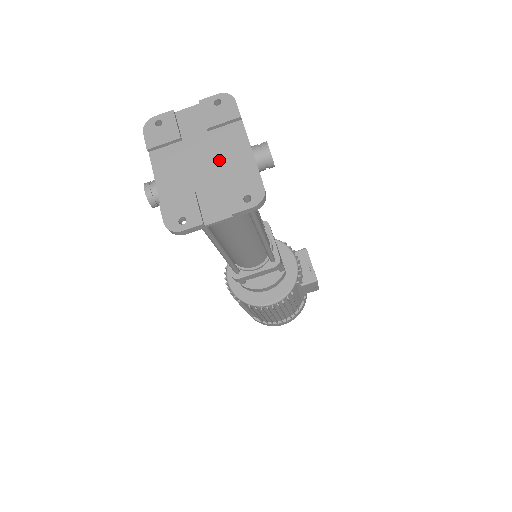
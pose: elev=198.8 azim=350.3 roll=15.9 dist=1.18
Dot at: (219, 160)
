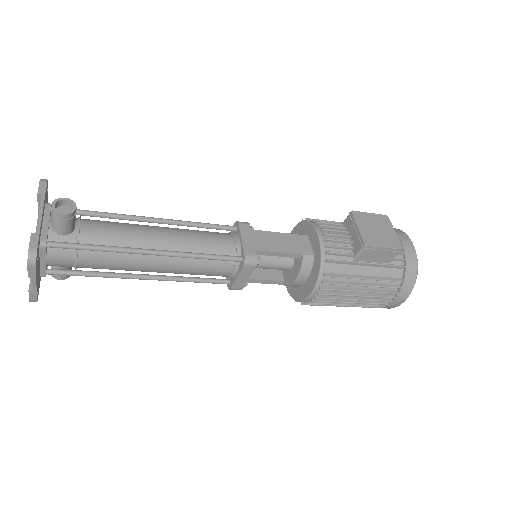
Dot at: occluded
